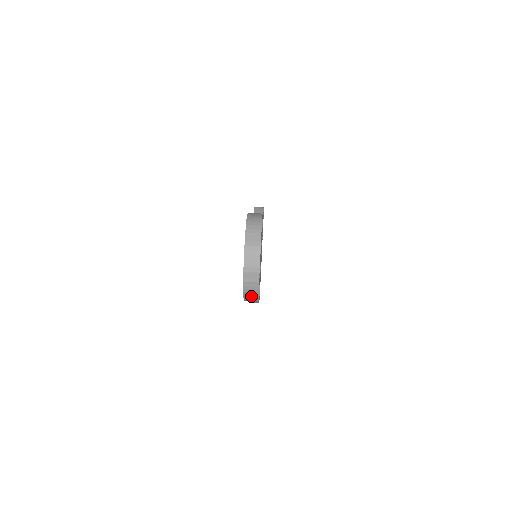
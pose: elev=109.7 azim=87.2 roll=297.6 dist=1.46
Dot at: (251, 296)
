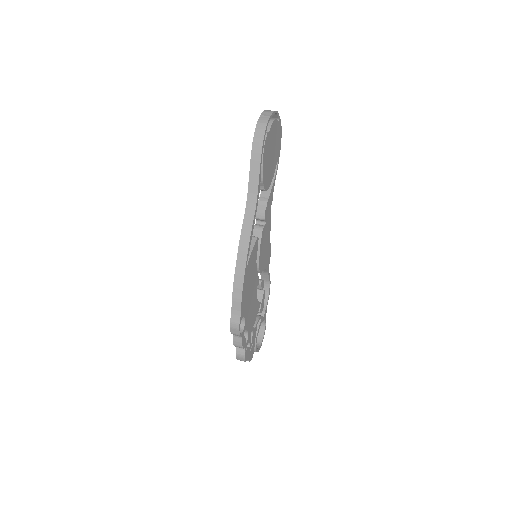
Dot at: (261, 129)
